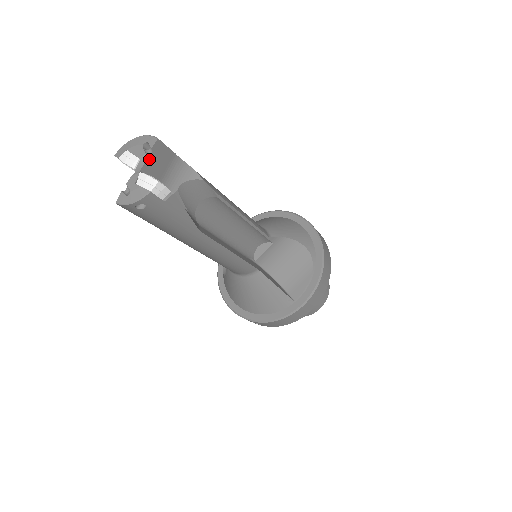
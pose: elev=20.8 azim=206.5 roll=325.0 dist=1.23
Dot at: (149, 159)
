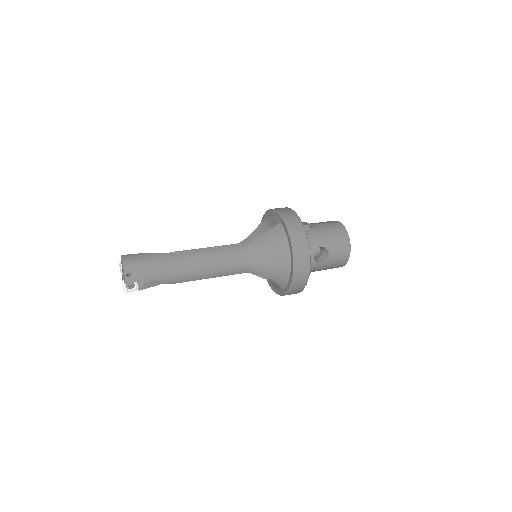
Dot at: occluded
